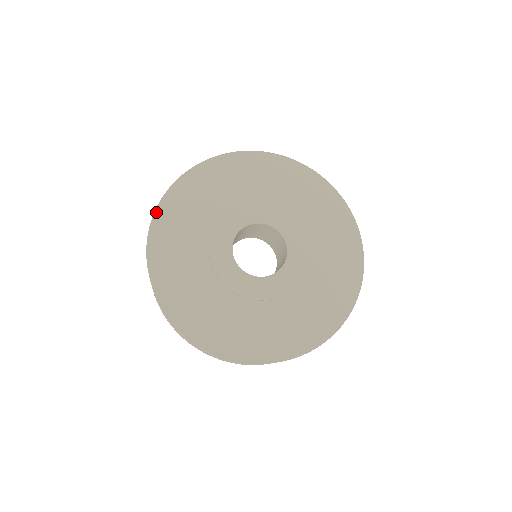
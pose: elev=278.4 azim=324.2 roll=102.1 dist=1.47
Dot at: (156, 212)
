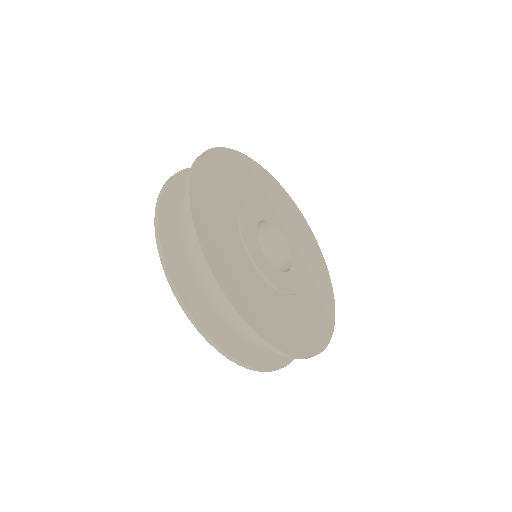
Dot at: (234, 151)
